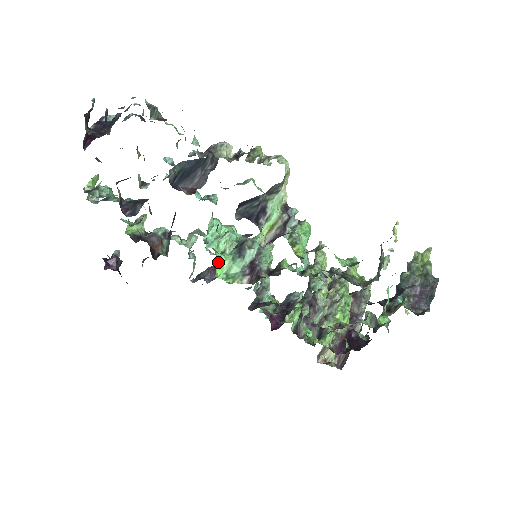
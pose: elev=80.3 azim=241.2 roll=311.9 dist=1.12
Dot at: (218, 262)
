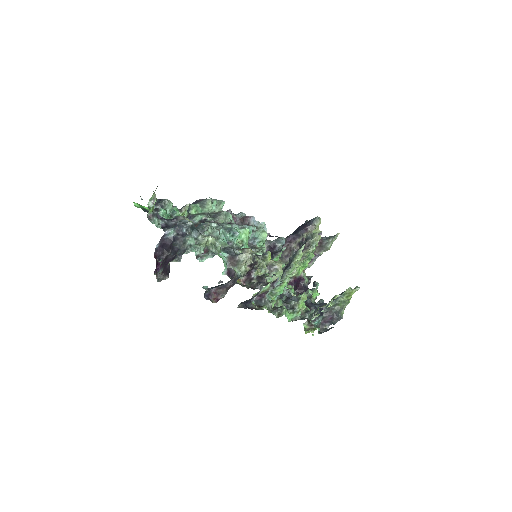
Dot at: occluded
